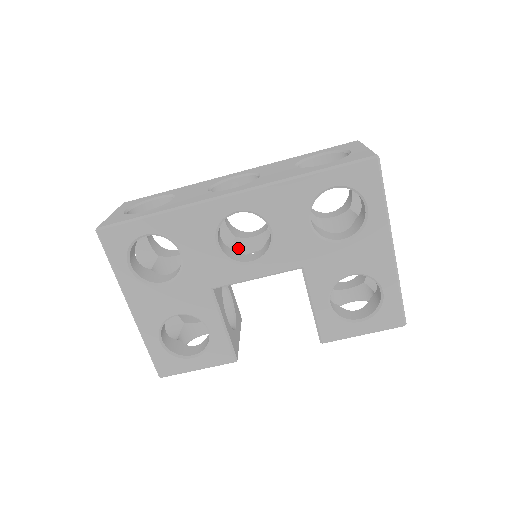
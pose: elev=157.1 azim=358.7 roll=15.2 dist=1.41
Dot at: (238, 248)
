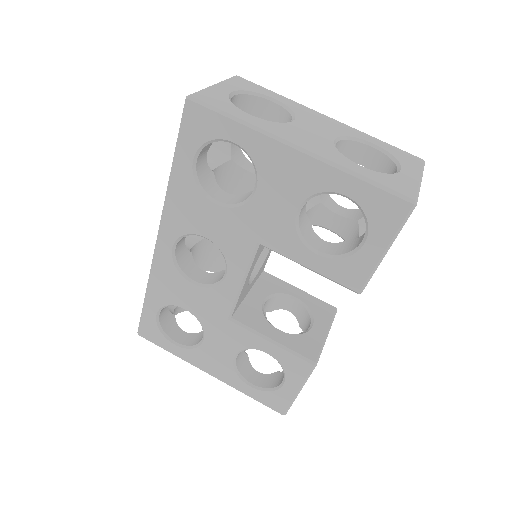
Dot at: occluded
